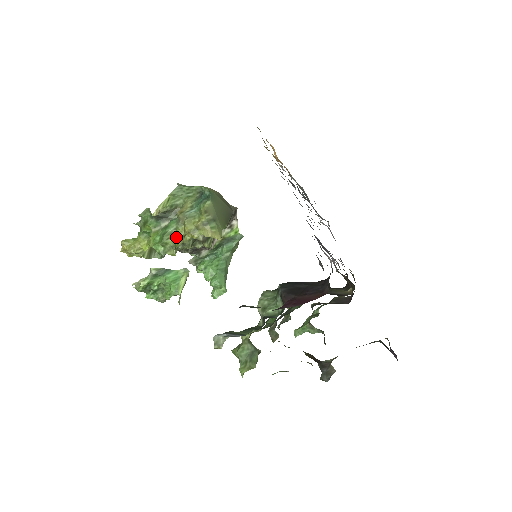
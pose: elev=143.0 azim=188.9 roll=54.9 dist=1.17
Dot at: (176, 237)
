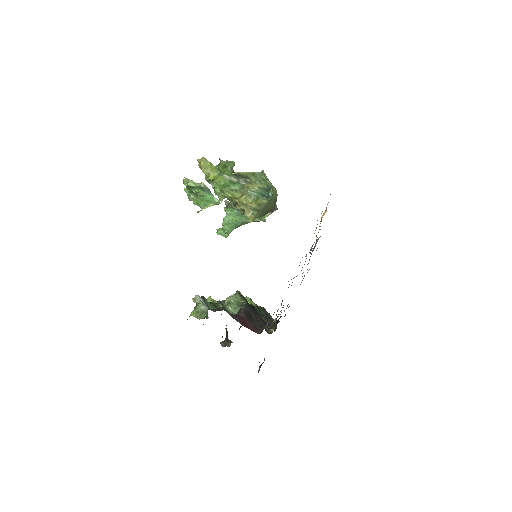
Dot at: (232, 195)
